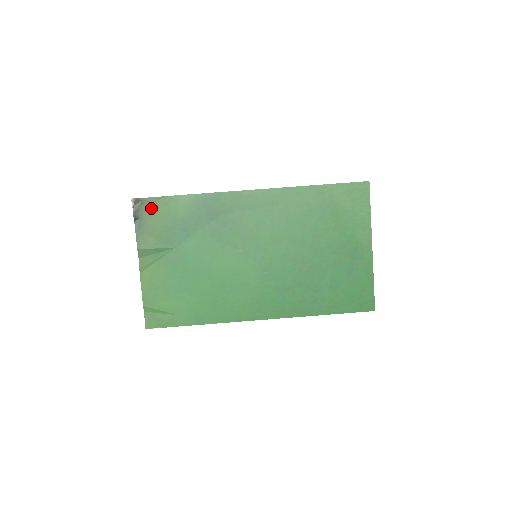
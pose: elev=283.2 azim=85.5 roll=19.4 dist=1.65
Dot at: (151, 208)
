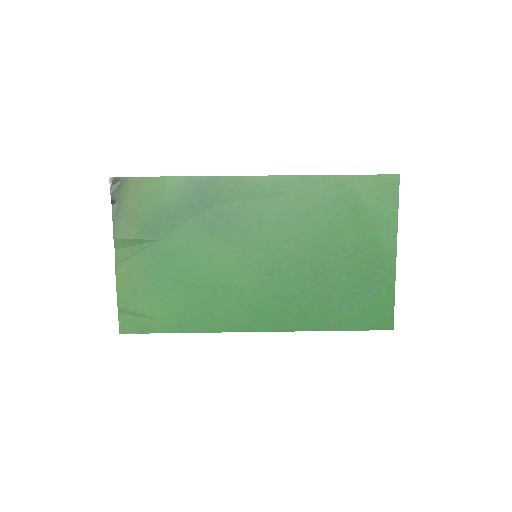
Dot at: (132, 190)
